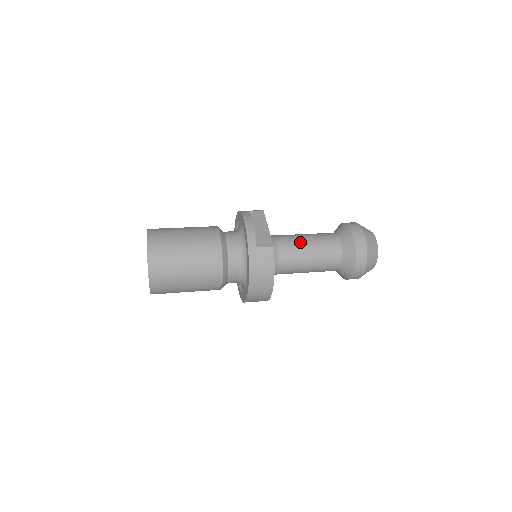
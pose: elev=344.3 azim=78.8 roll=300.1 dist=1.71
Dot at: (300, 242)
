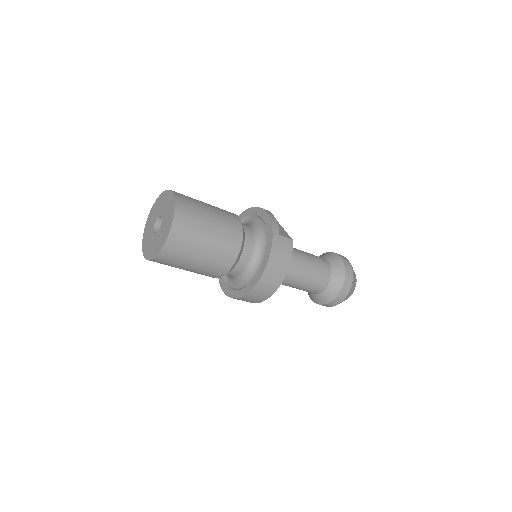
Dot at: (300, 252)
